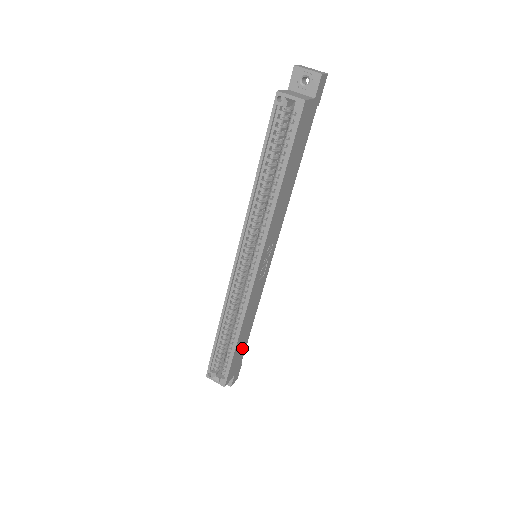
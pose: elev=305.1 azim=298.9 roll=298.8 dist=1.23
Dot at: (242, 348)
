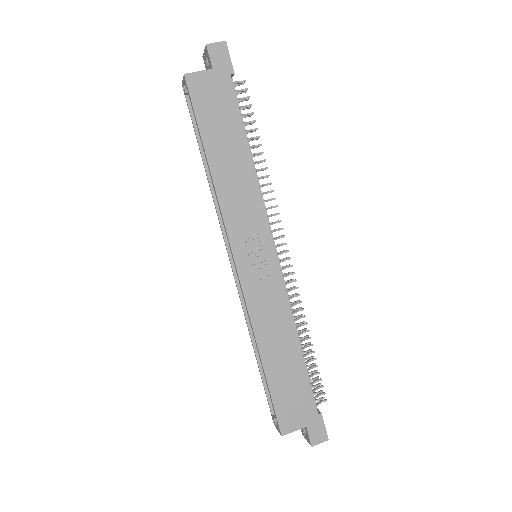
Dot at: (296, 384)
